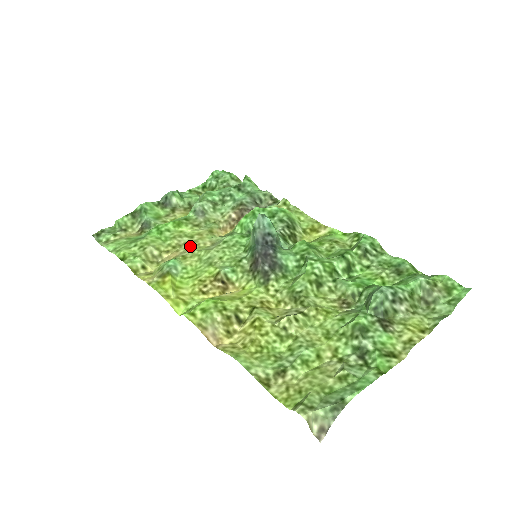
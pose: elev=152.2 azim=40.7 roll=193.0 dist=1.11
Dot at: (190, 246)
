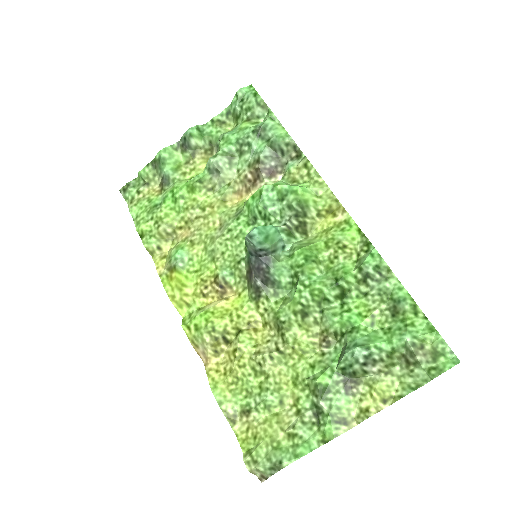
Dot at: (200, 225)
